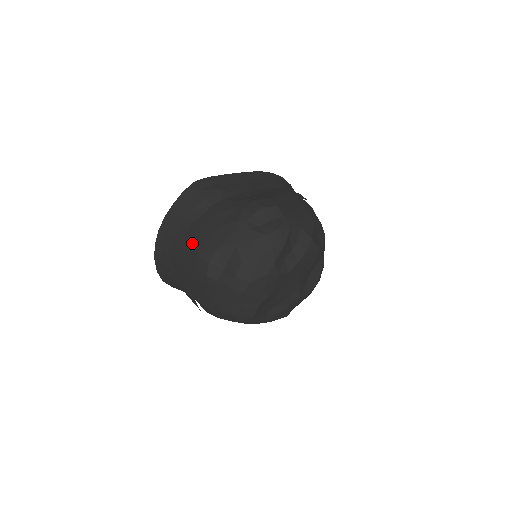
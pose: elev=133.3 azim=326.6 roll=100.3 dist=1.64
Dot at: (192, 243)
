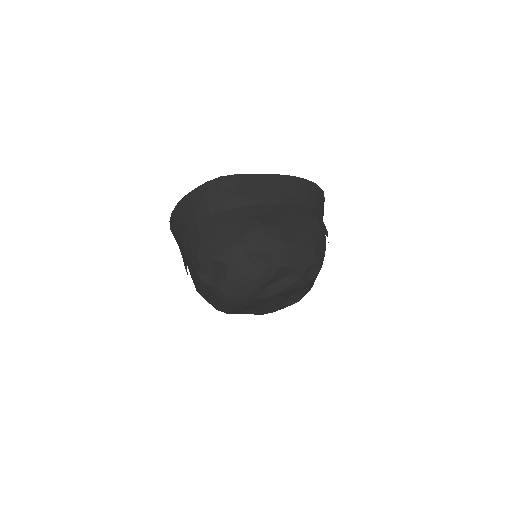
Dot at: (196, 239)
